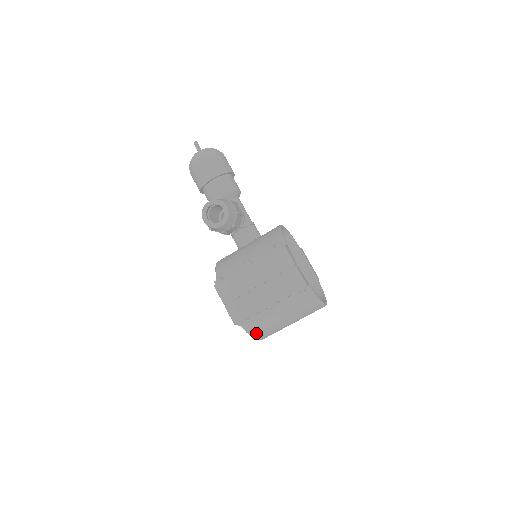
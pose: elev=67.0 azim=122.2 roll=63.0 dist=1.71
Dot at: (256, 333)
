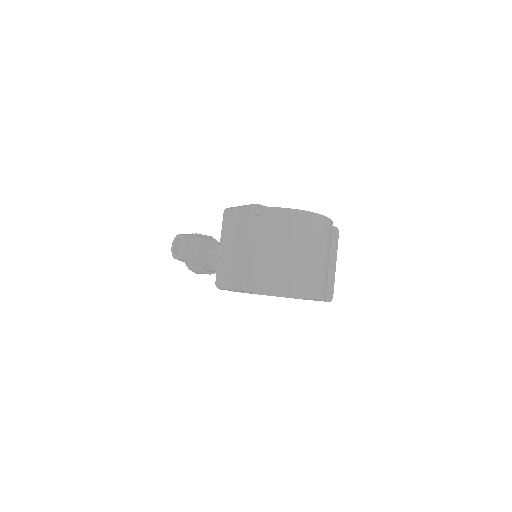
Dot at: (283, 288)
